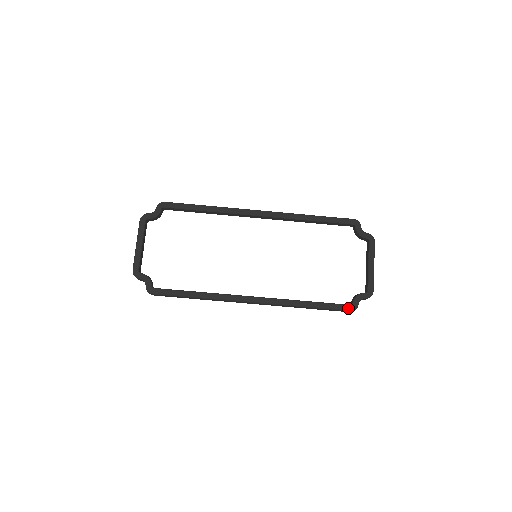
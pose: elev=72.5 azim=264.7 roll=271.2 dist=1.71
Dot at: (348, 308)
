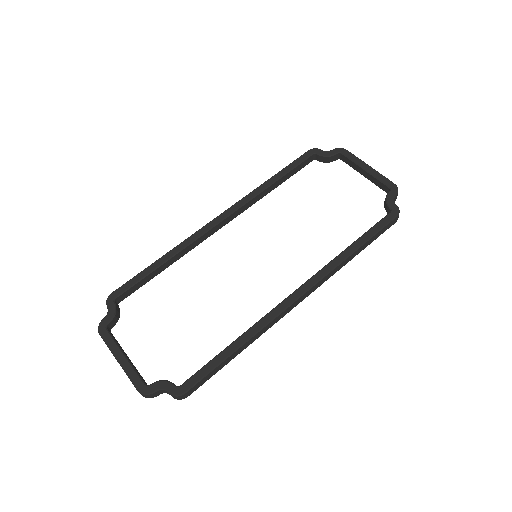
Dot at: (392, 216)
